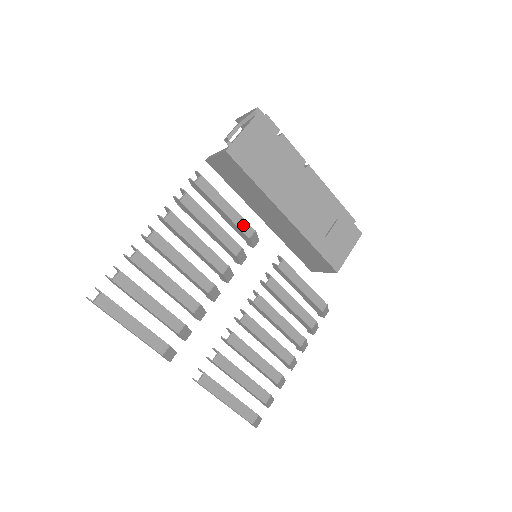
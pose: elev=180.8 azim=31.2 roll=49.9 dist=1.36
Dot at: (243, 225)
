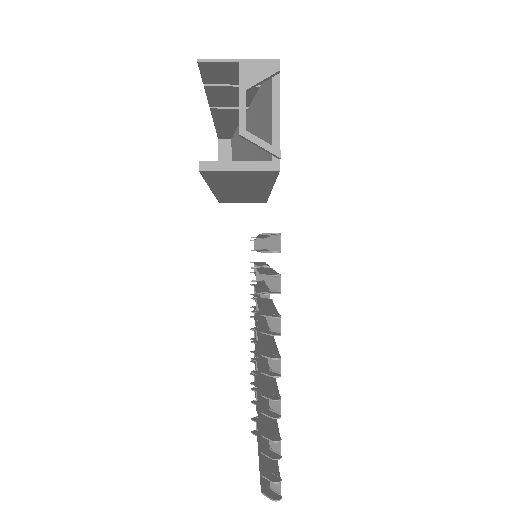
Dot at: occluded
